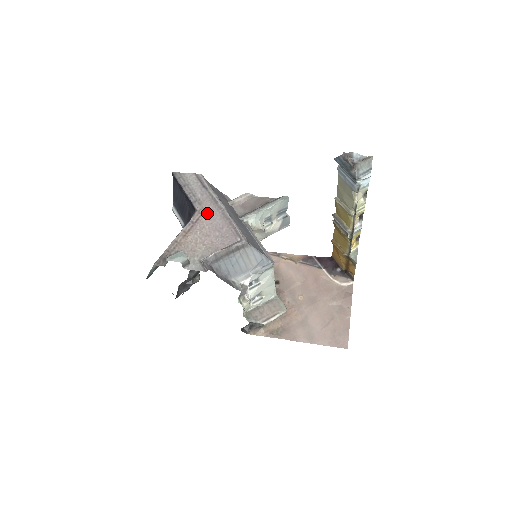
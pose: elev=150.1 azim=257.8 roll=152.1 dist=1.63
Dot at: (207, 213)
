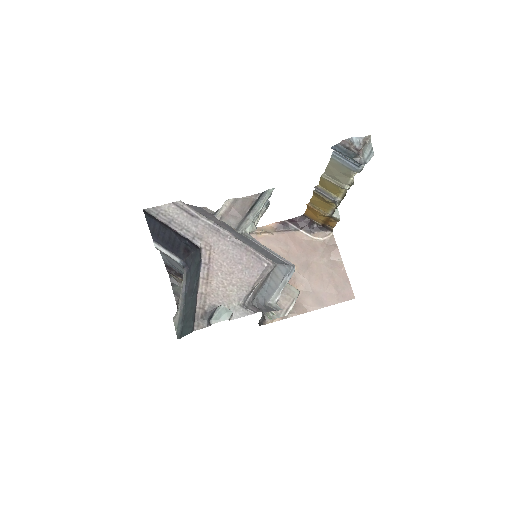
Dot at: (215, 247)
